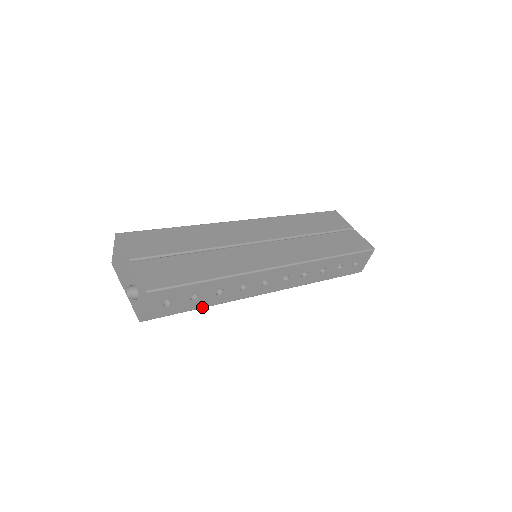
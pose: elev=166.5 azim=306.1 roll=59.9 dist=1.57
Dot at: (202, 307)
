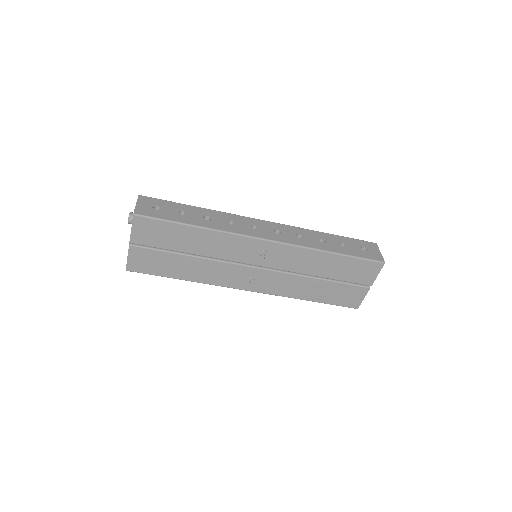
Dot at: (193, 225)
